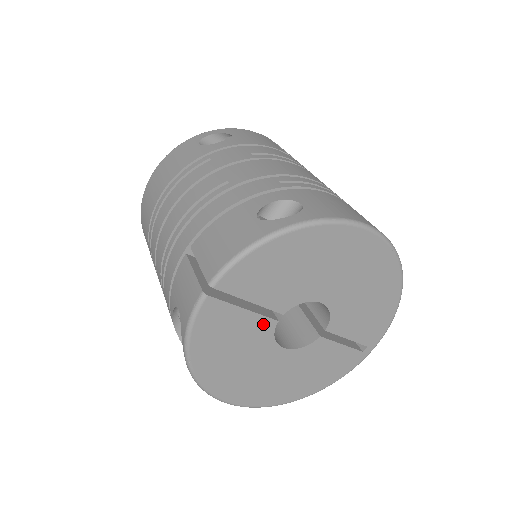
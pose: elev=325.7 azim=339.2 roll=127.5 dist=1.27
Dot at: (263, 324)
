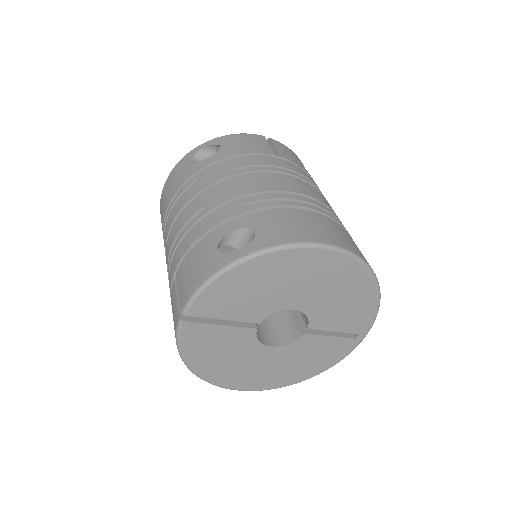
Dot at: (243, 333)
